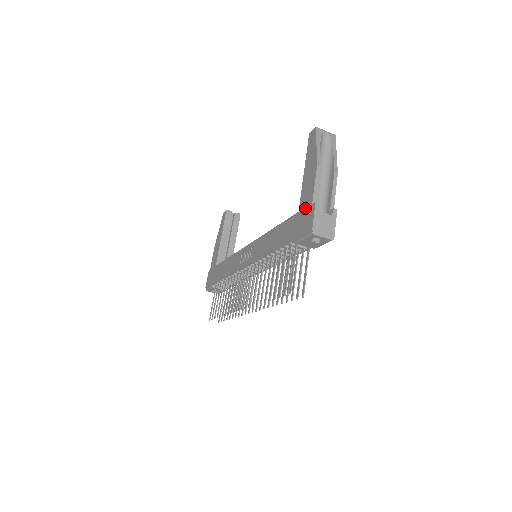
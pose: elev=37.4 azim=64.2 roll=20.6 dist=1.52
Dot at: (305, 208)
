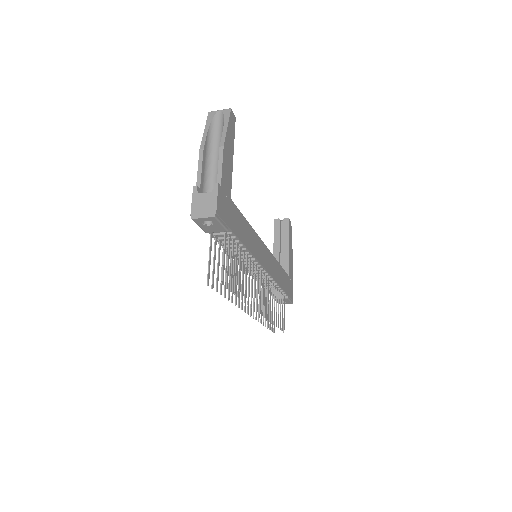
Dot at: occluded
